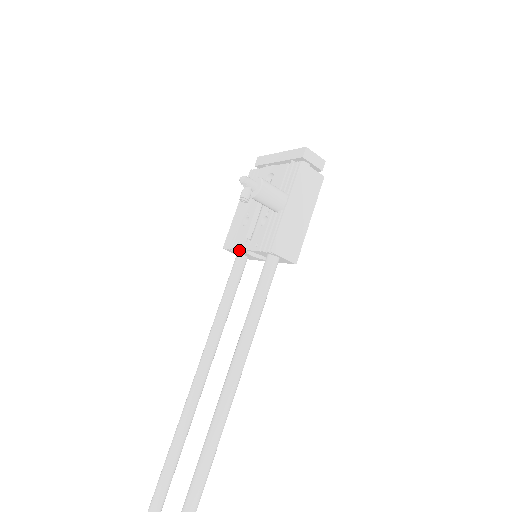
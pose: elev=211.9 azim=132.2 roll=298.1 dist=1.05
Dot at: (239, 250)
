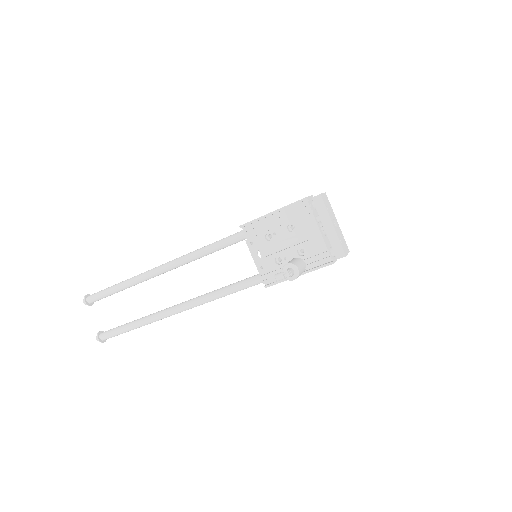
Dot at: (249, 247)
